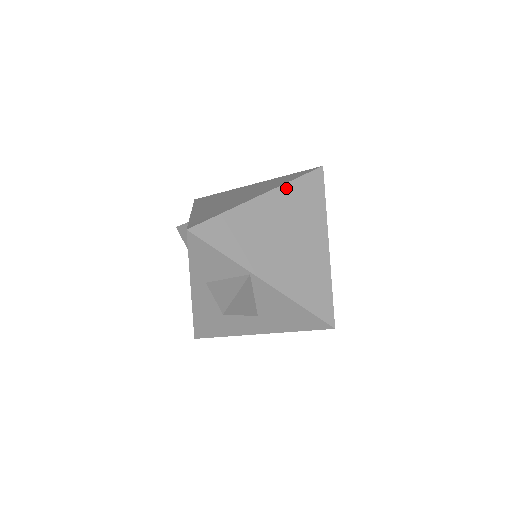
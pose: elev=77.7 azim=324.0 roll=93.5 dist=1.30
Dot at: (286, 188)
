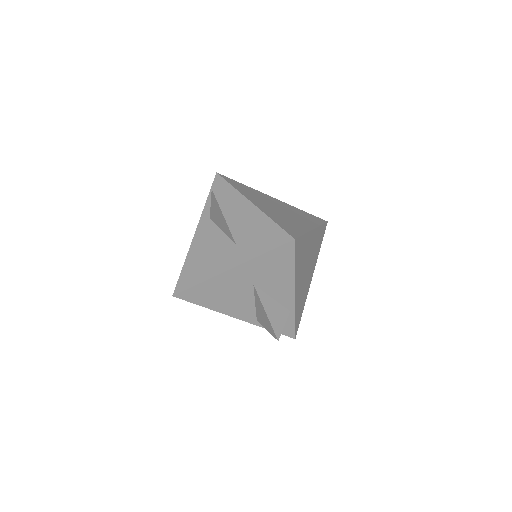
Dot at: (294, 207)
